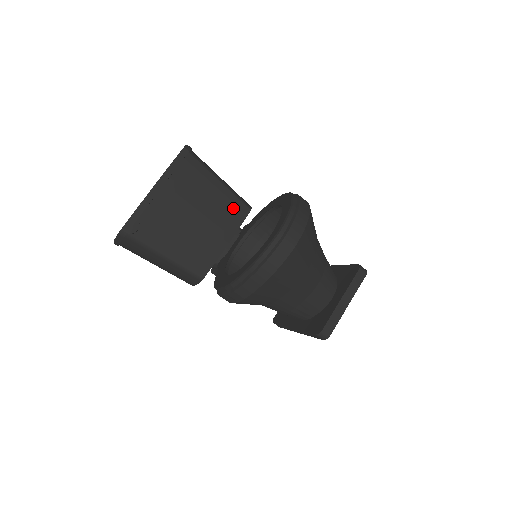
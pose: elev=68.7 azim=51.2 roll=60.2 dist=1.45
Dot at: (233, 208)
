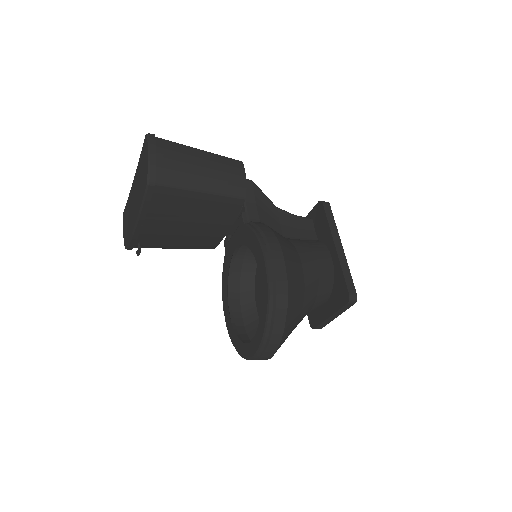
Dot at: (225, 207)
